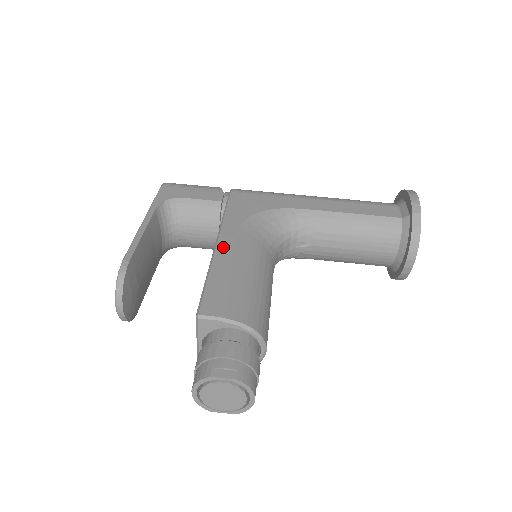
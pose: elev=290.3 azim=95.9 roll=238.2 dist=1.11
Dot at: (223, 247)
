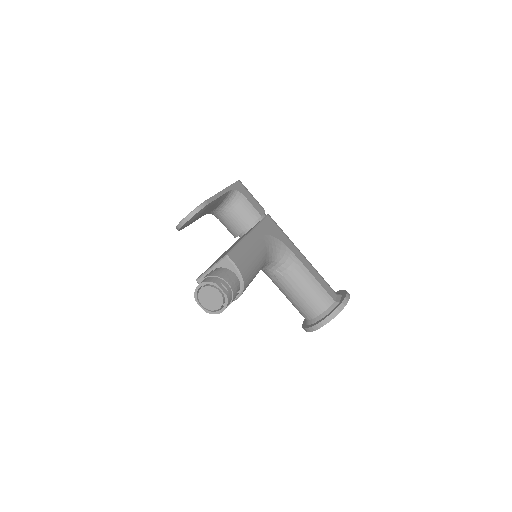
Dot at: (252, 237)
